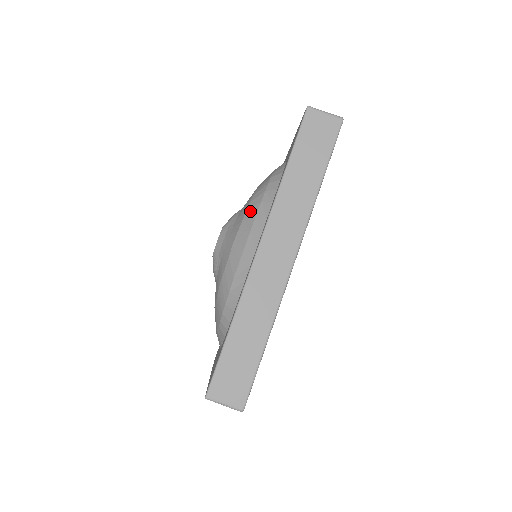
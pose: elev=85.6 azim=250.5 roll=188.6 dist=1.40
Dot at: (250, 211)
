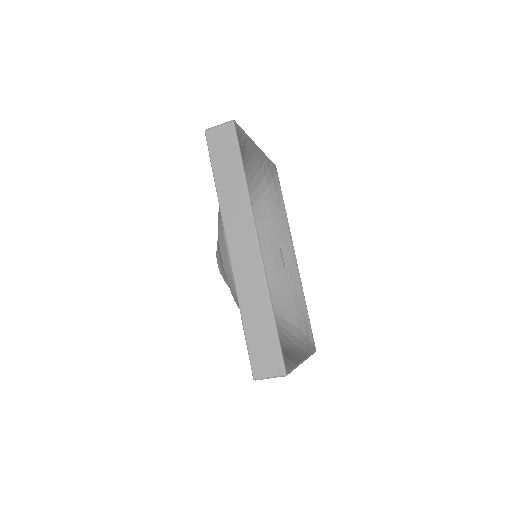
Dot at: (219, 227)
